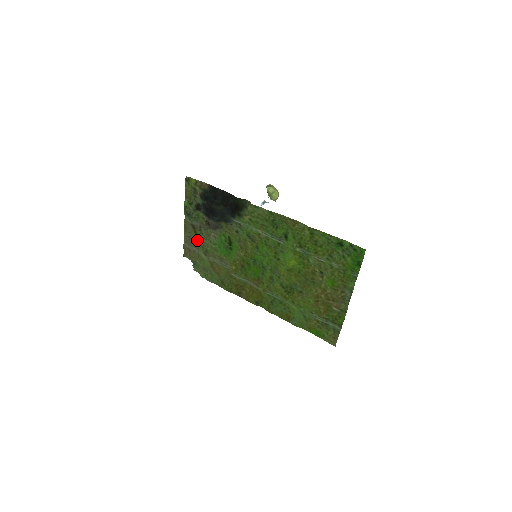
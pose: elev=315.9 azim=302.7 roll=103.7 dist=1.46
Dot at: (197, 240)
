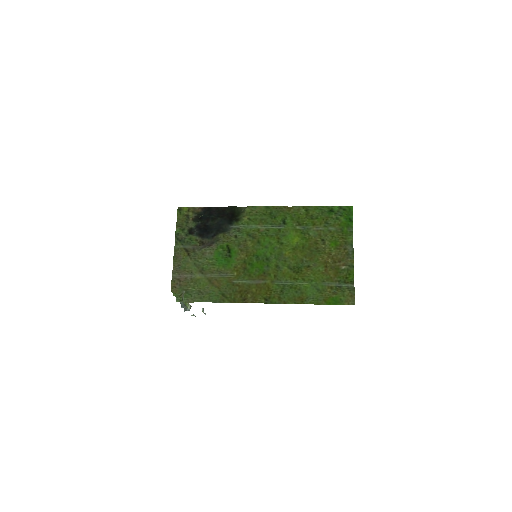
Dot at: (191, 262)
